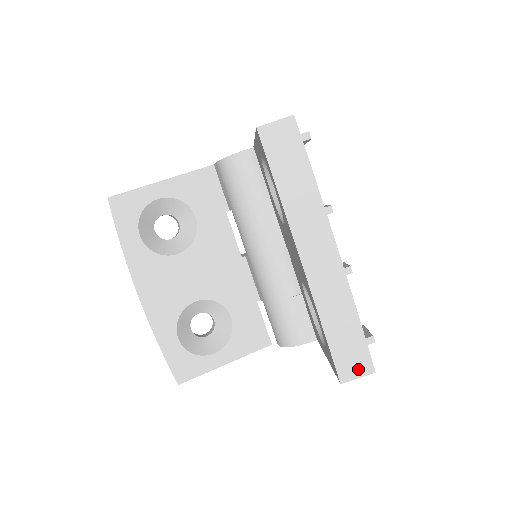
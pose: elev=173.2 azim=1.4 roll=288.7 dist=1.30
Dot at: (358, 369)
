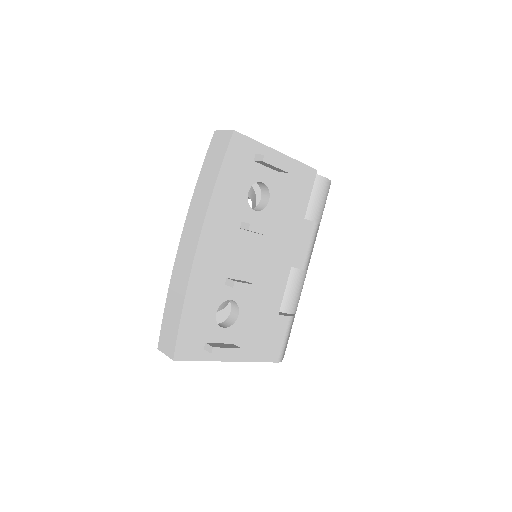
Dot at: (168, 347)
